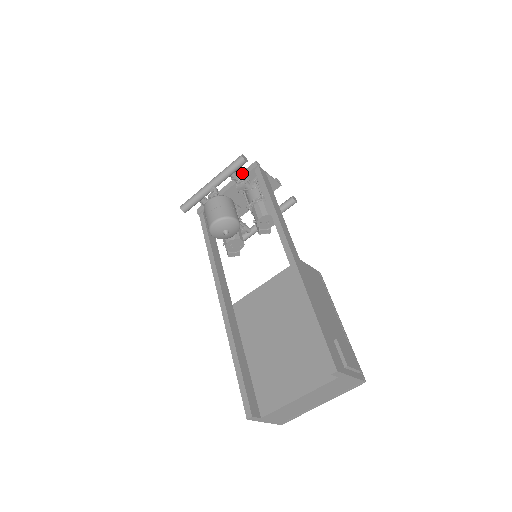
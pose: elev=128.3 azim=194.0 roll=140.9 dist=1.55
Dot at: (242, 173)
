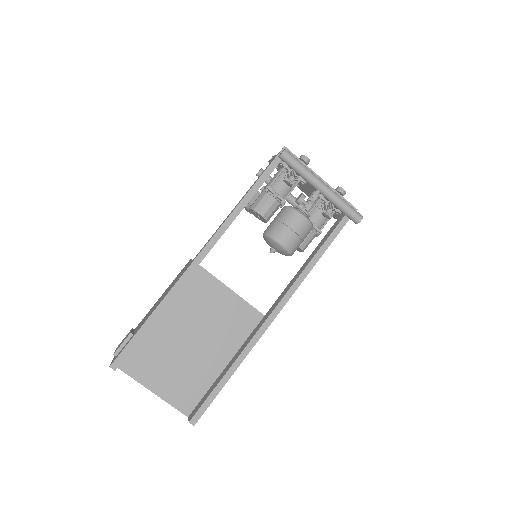
Dot at: (341, 197)
